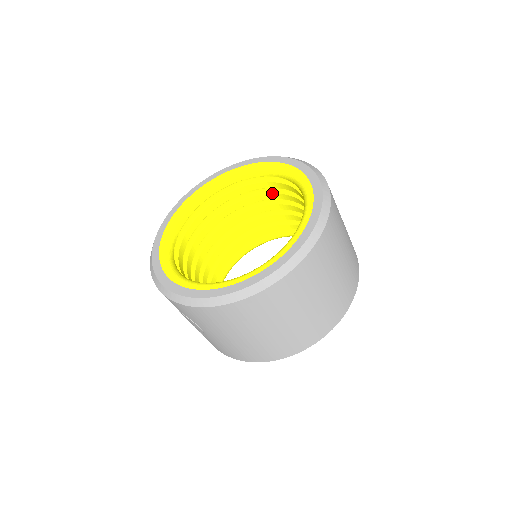
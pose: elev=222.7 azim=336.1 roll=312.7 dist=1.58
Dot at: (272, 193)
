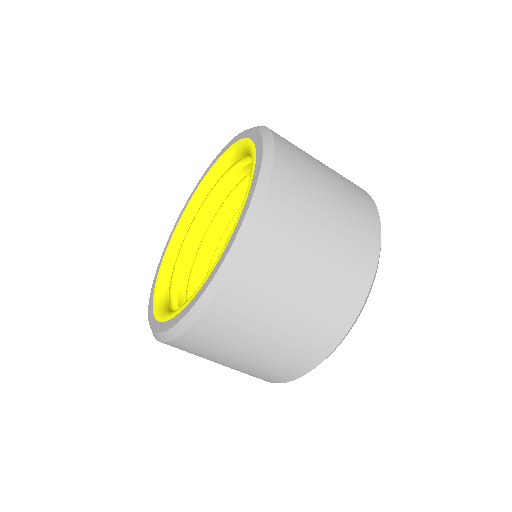
Dot at: occluded
